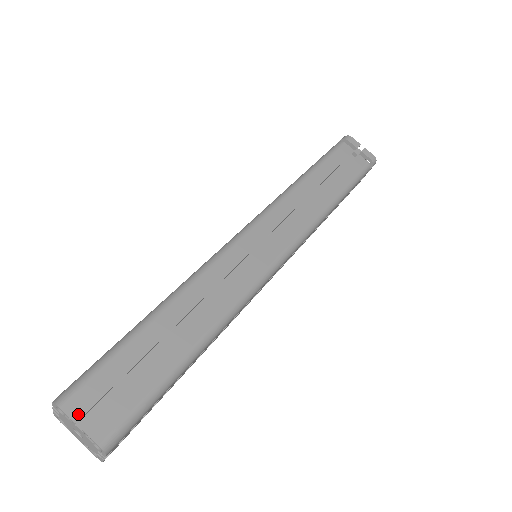
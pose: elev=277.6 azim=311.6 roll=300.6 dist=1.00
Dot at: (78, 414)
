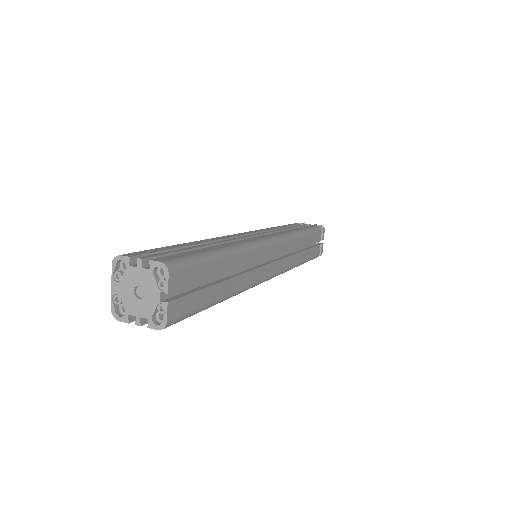
Dot at: (172, 288)
